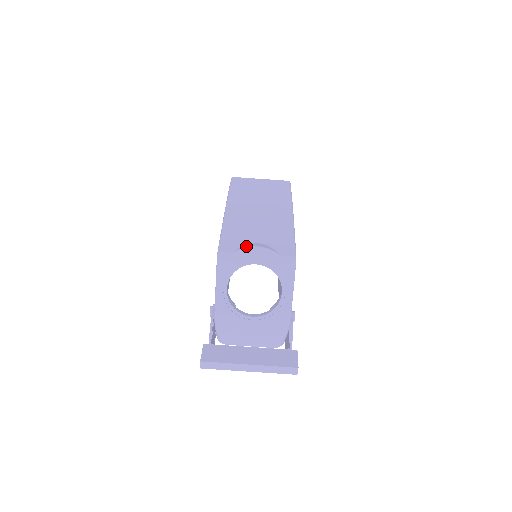
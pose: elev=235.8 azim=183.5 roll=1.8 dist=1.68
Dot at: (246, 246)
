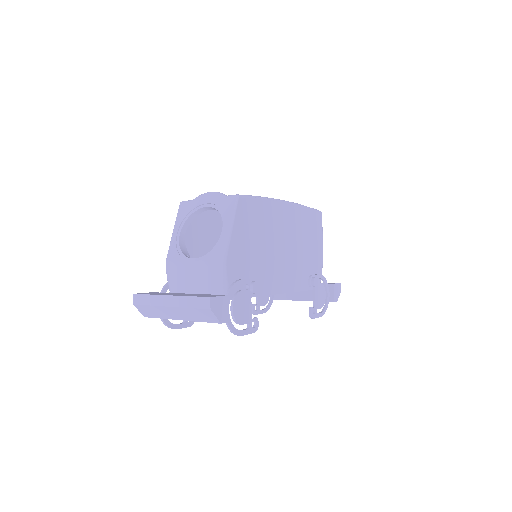
Dot at: occluded
